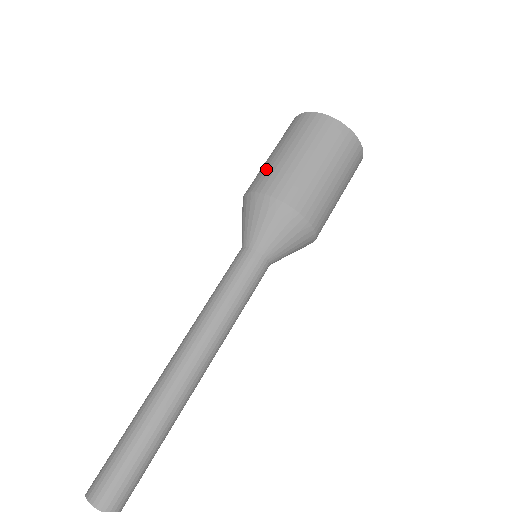
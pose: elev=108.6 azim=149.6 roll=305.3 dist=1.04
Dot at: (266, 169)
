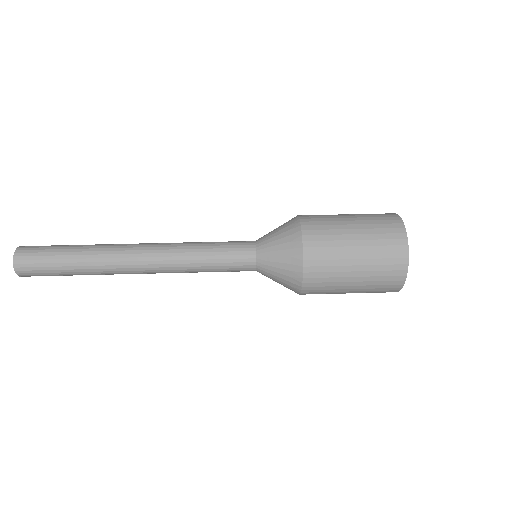
Dot at: occluded
